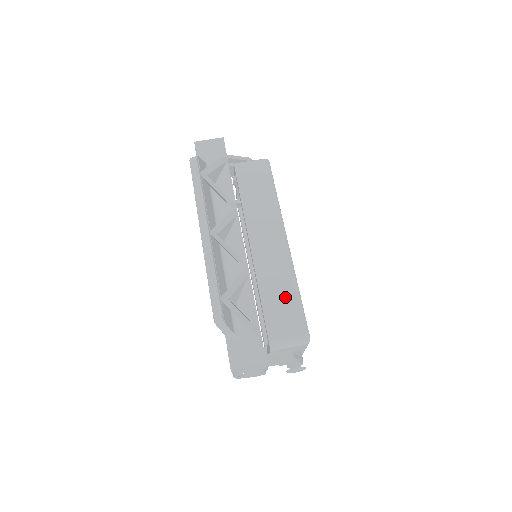
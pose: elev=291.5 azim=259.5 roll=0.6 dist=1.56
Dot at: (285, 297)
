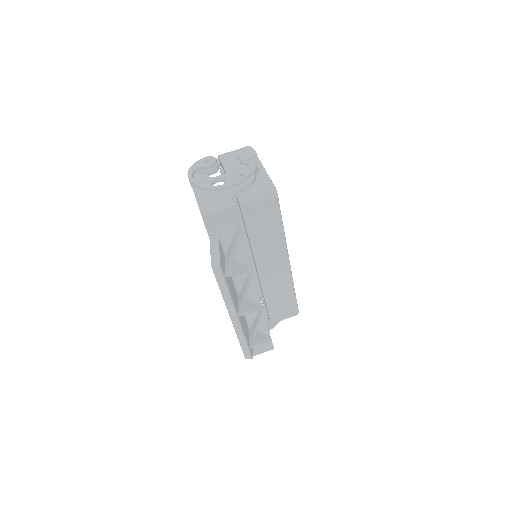
Dot at: (284, 299)
